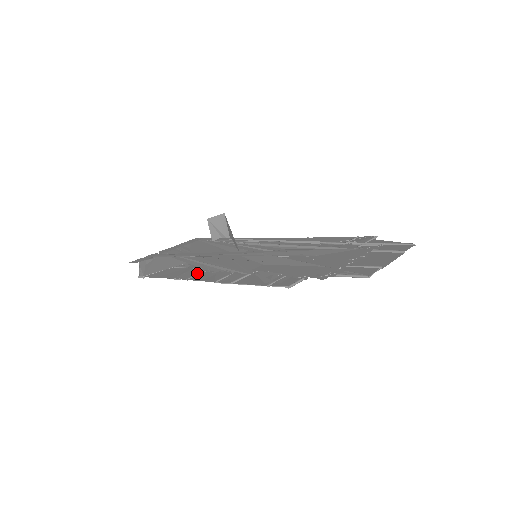
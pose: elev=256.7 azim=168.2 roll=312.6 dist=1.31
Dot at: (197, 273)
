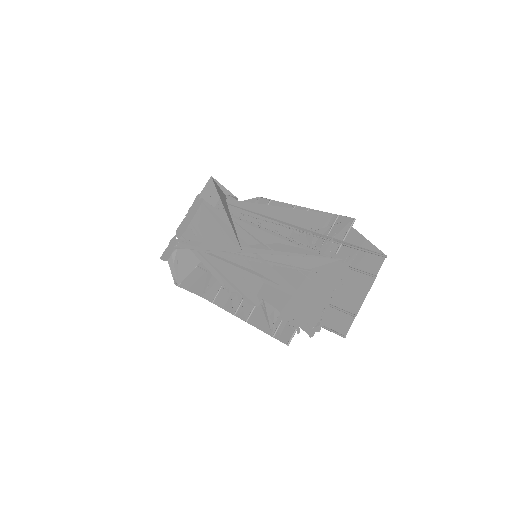
Dot at: (217, 290)
